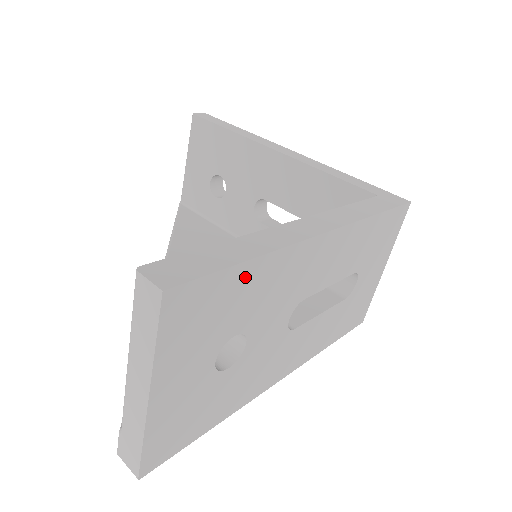
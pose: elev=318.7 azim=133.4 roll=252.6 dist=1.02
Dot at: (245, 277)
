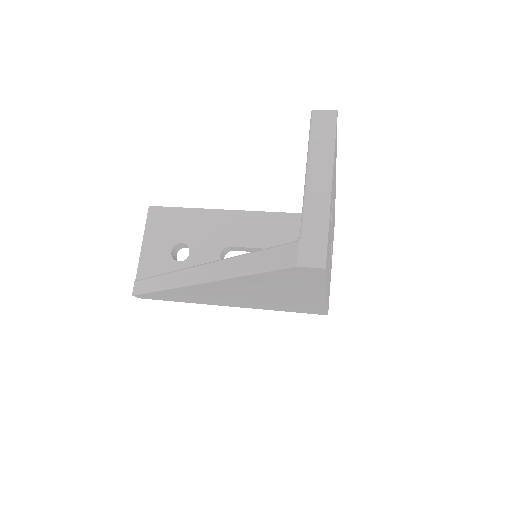
Dot at: occluded
